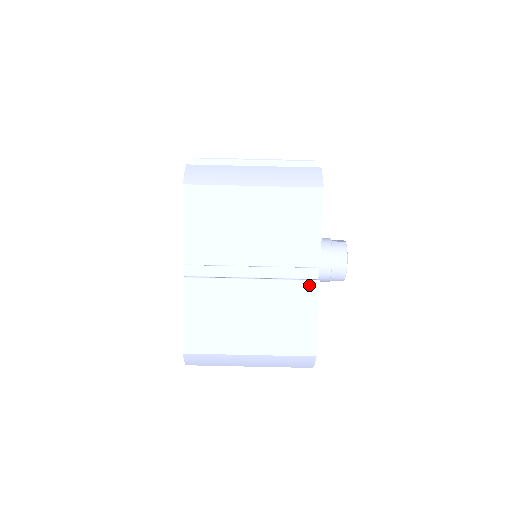
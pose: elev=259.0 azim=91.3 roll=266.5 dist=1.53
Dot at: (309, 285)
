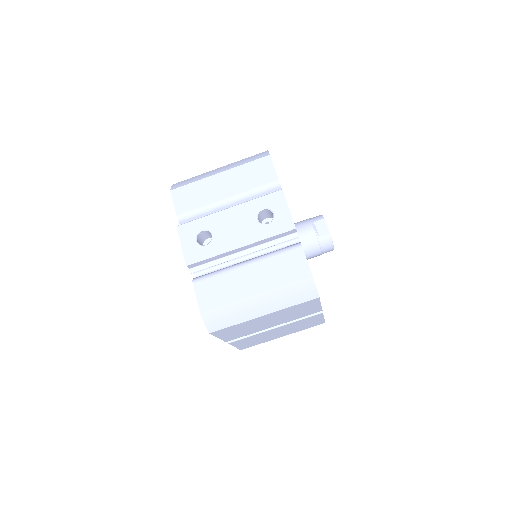
Dot at: (316, 316)
